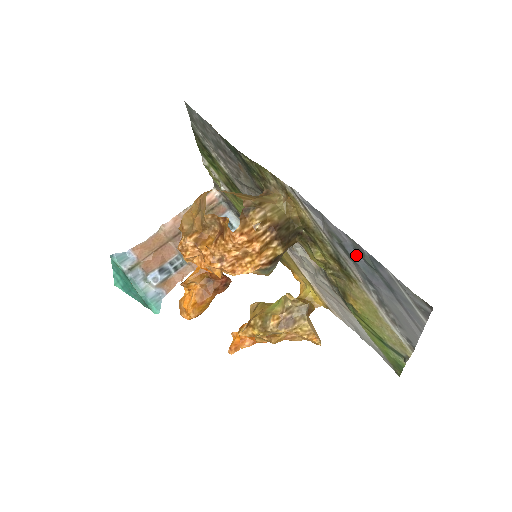
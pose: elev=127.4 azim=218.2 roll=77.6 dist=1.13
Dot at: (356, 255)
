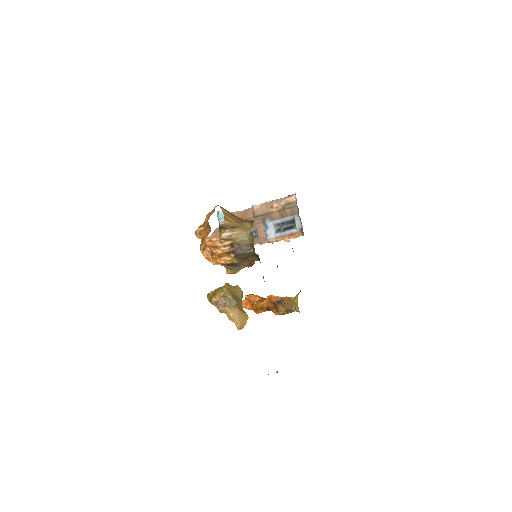
Dot at: occluded
